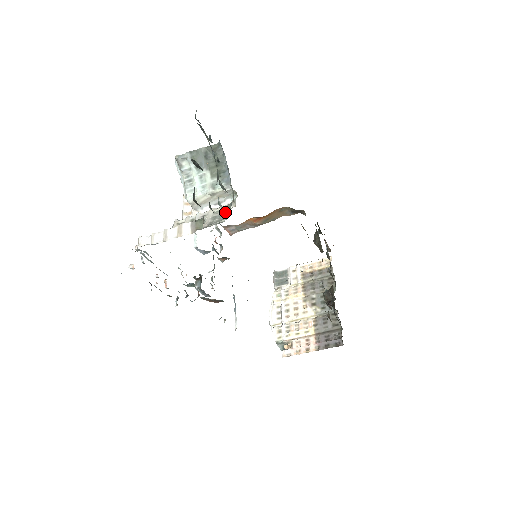
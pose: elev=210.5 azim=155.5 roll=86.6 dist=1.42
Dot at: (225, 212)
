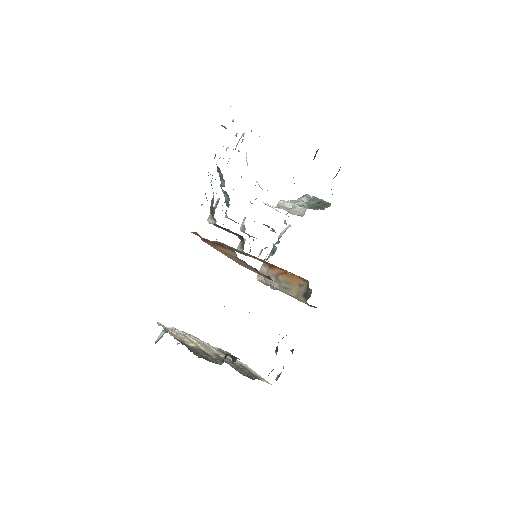
Dot at: occluded
